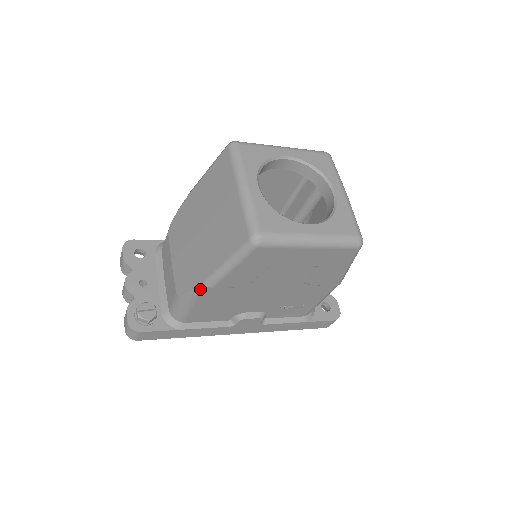
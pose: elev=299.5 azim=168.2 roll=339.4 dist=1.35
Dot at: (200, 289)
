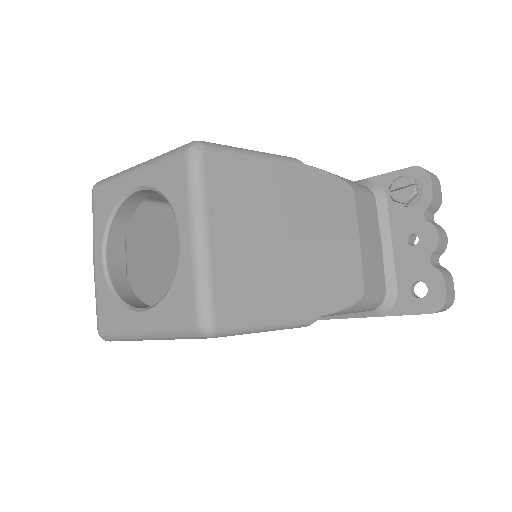
Dot at: occluded
